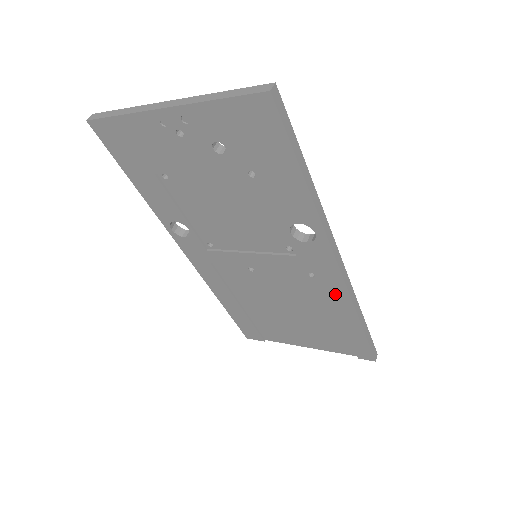
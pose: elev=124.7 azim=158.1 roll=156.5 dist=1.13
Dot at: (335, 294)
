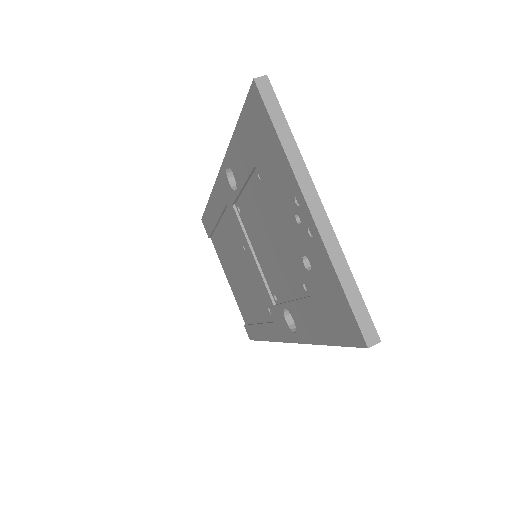
Dot at: (269, 328)
